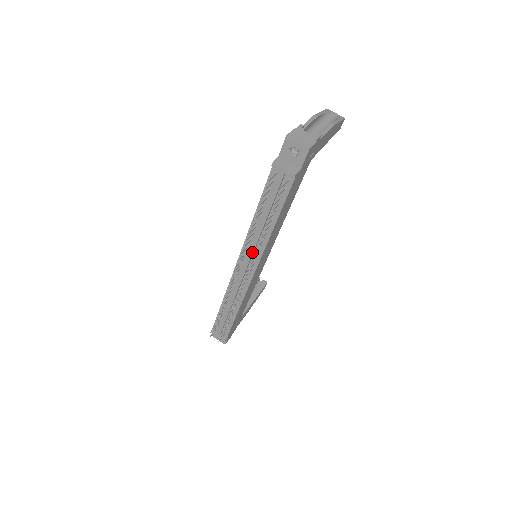
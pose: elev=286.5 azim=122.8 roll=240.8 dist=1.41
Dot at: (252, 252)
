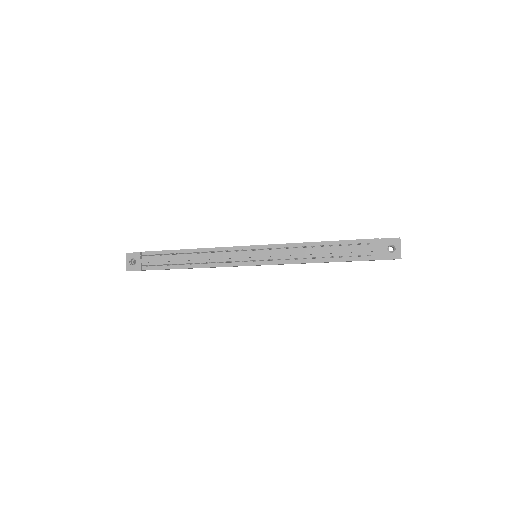
Dot at: (277, 255)
